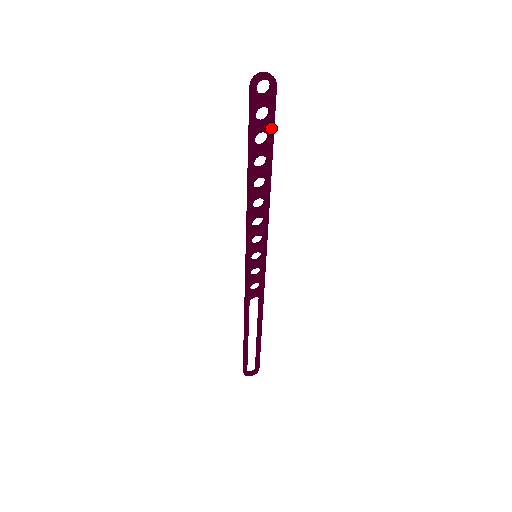
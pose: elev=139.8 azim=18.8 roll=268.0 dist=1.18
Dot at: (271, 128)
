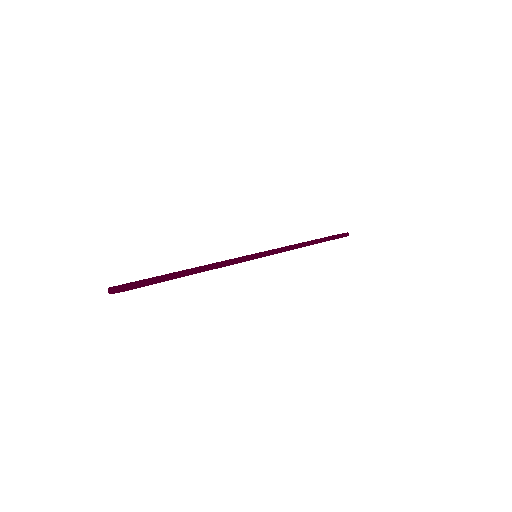
Dot at: occluded
